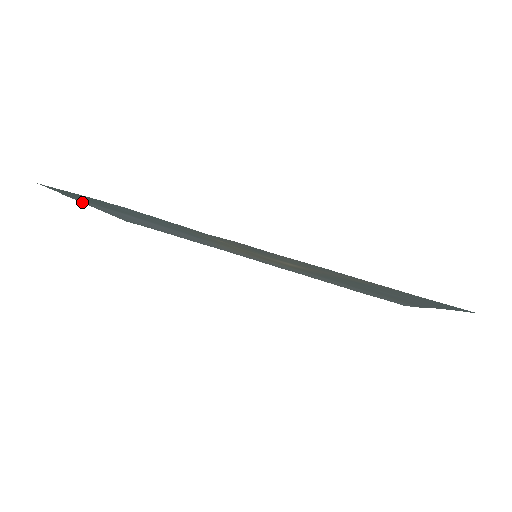
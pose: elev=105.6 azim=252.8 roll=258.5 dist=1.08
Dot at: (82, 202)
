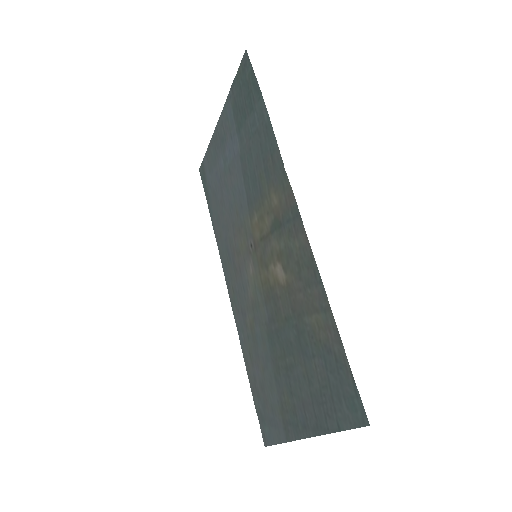
Dot at: (224, 107)
